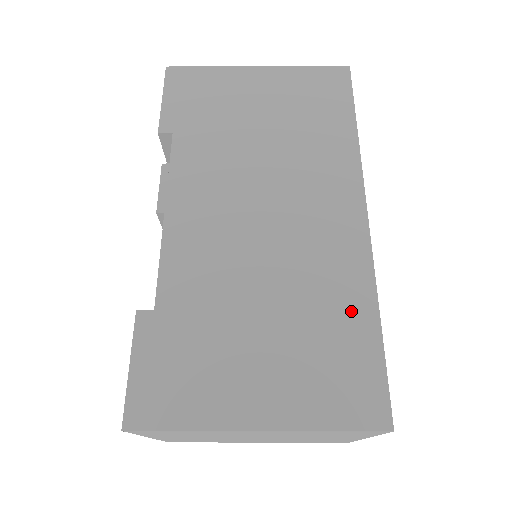
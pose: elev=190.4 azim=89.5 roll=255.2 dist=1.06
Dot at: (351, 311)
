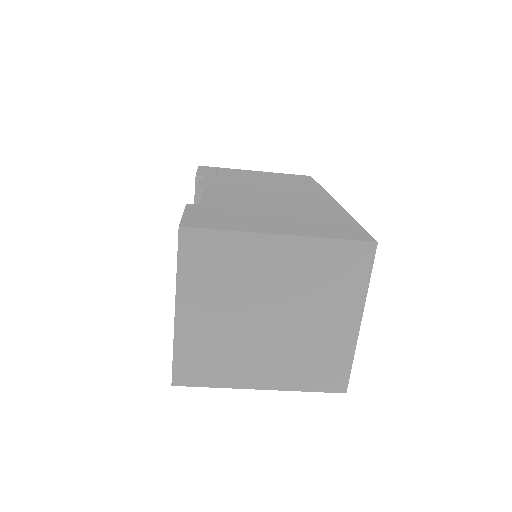
Dot at: (334, 216)
